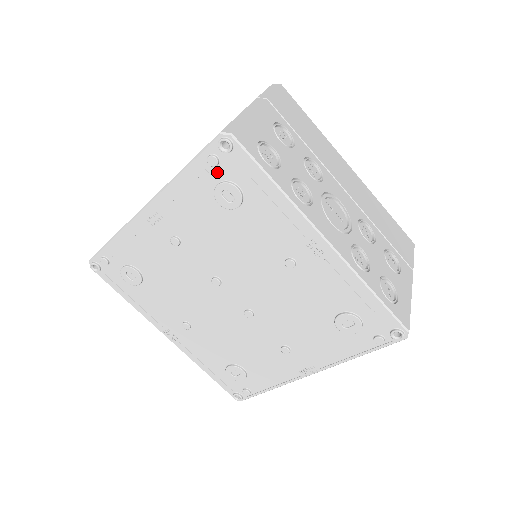
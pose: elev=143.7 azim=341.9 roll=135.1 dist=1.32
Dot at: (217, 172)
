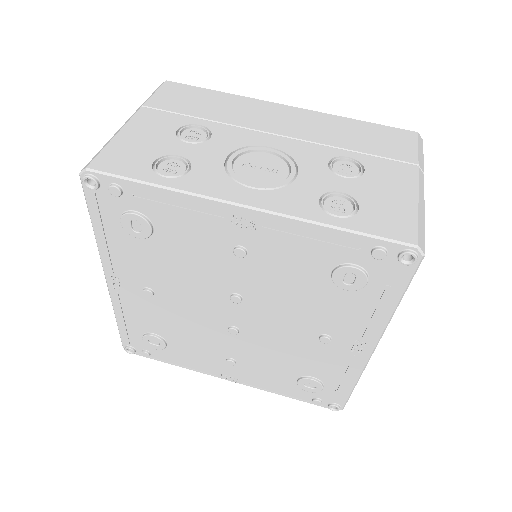
Dot at: (367, 259)
